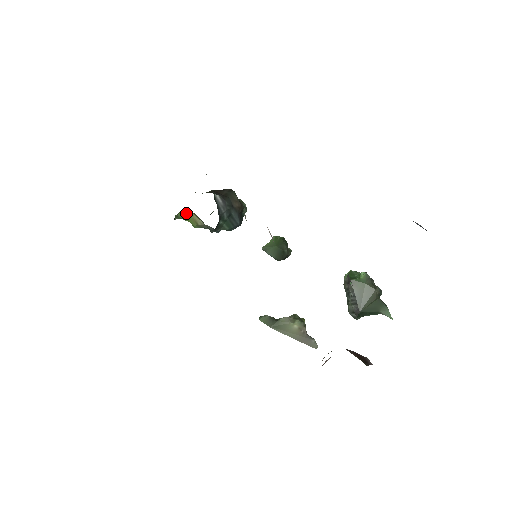
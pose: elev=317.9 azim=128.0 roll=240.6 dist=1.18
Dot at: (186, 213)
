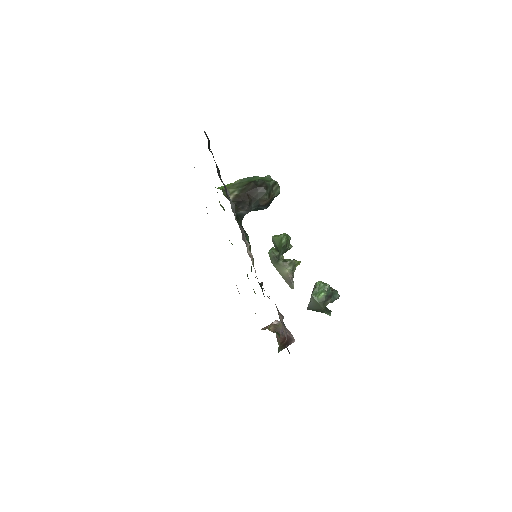
Dot at: occluded
